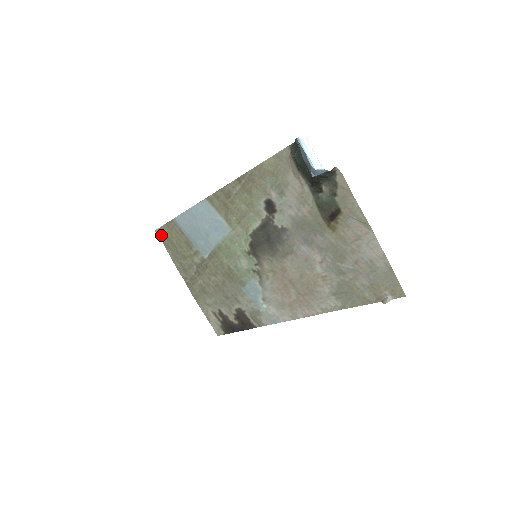
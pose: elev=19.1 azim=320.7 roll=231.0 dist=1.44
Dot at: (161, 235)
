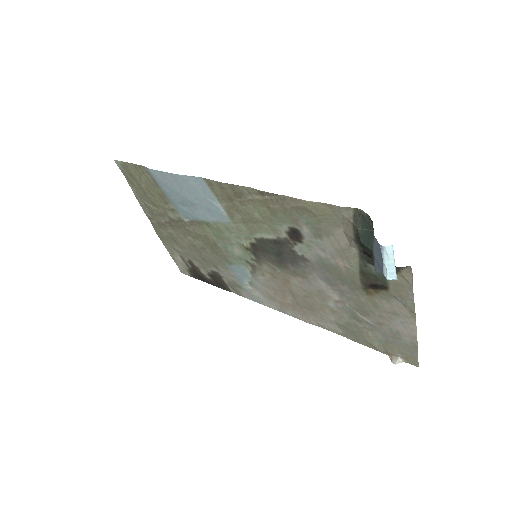
Dot at: (123, 168)
